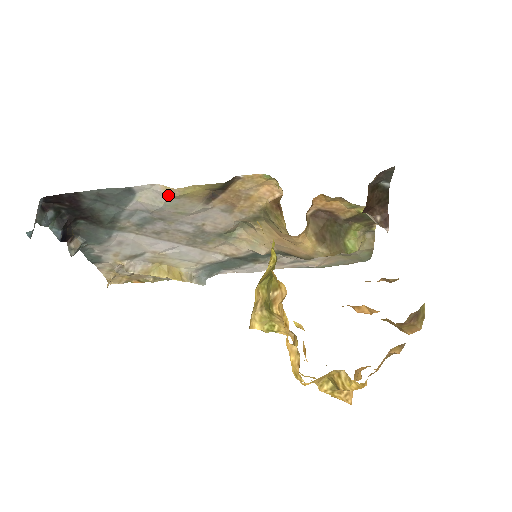
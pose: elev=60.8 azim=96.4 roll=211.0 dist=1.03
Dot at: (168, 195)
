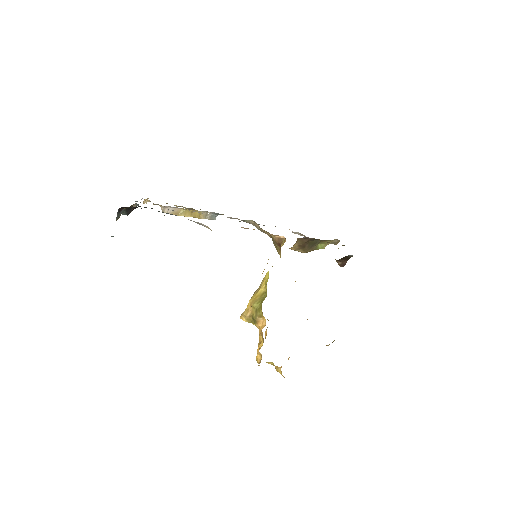
Dot at: occluded
